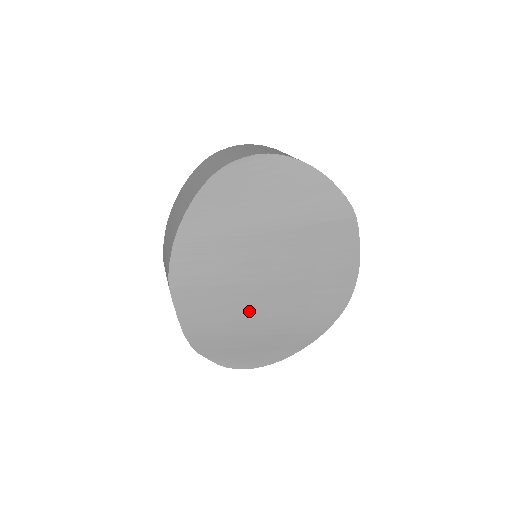
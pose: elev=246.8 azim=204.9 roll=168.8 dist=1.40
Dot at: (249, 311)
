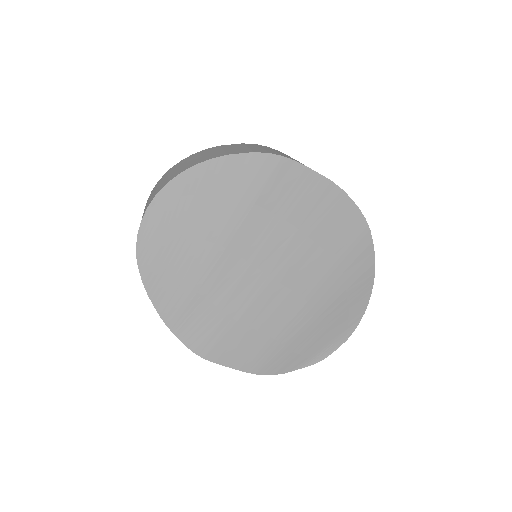
Dot at: (285, 313)
